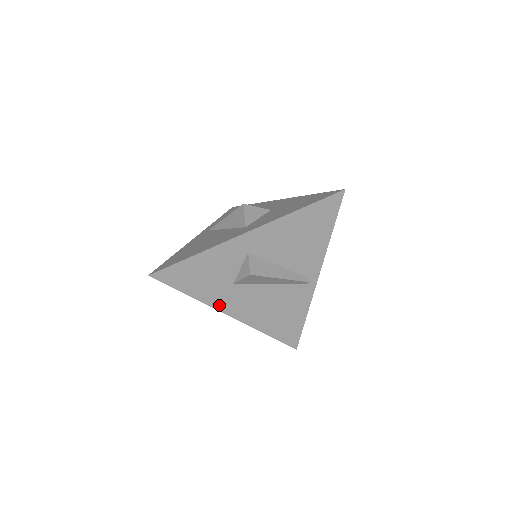
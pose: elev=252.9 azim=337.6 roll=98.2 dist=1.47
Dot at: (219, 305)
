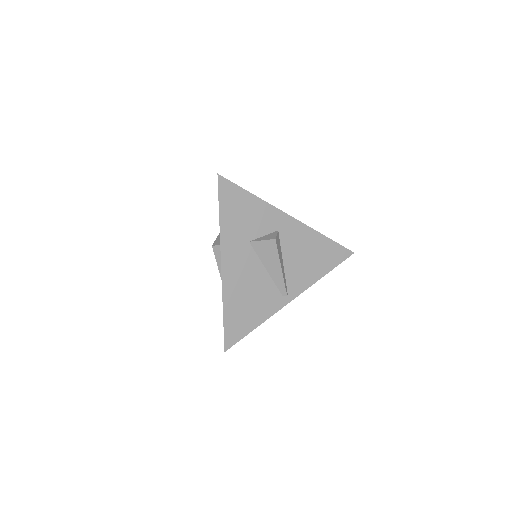
Dot at: (225, 247)
